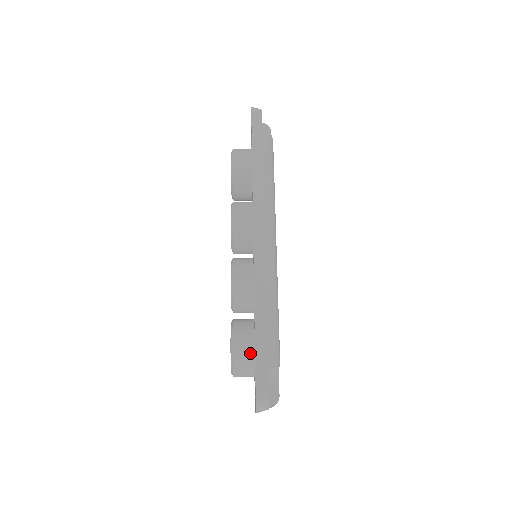
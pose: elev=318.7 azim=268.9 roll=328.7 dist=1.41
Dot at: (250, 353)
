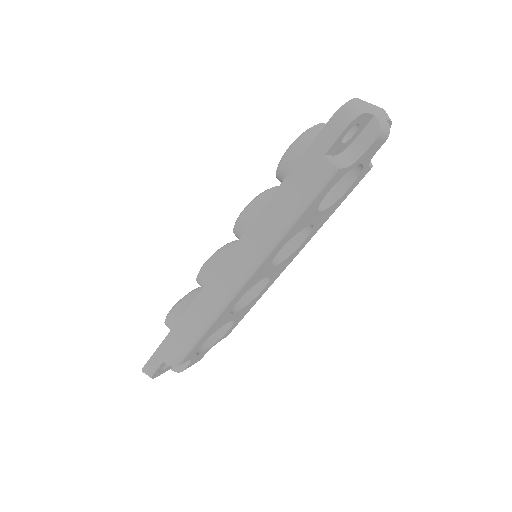
Dot at: occluded
